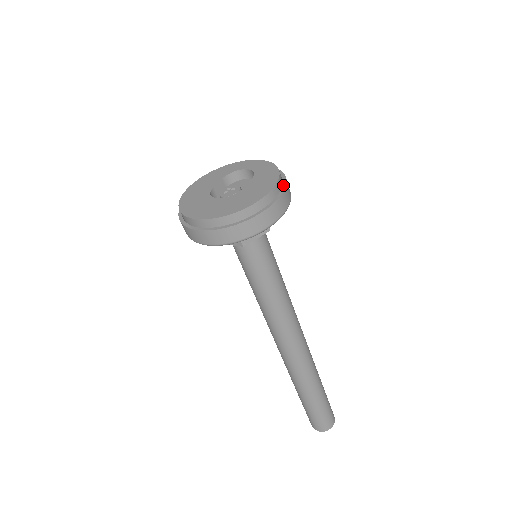
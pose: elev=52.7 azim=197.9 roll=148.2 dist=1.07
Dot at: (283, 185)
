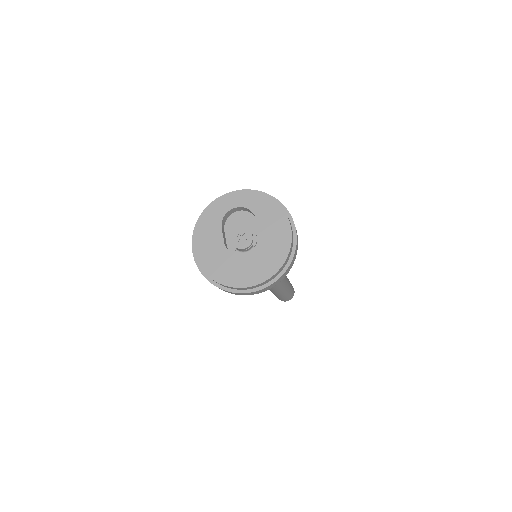
Dot at: (286, 212)
